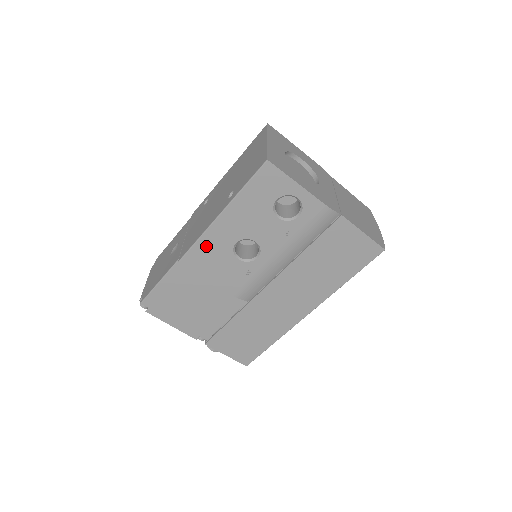
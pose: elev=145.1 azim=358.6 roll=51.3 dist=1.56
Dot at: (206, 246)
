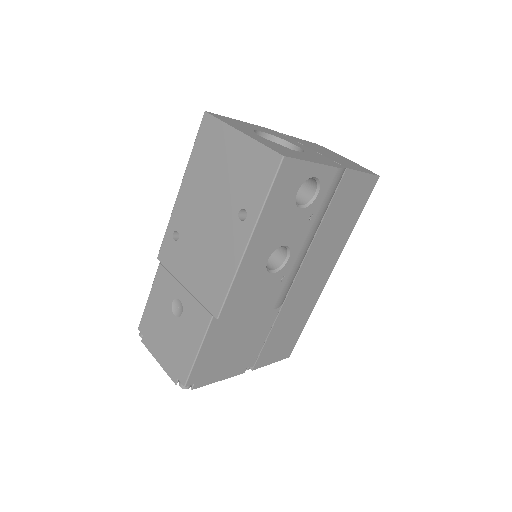
Dot at: (241, 284)
